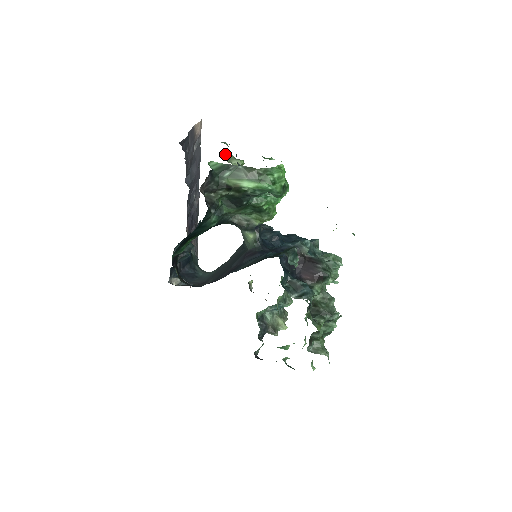
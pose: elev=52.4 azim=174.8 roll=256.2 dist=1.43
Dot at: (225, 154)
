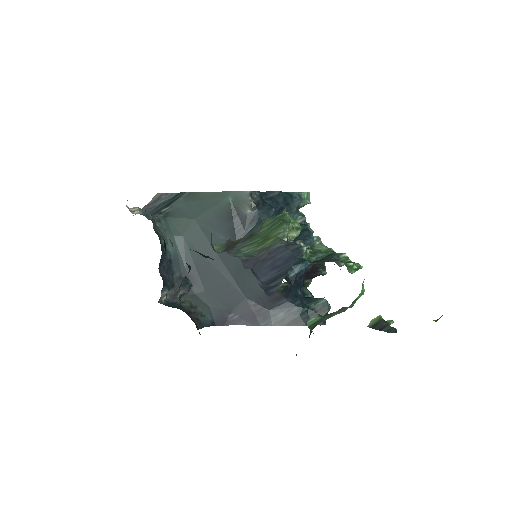
Dot at: (287, 234)
